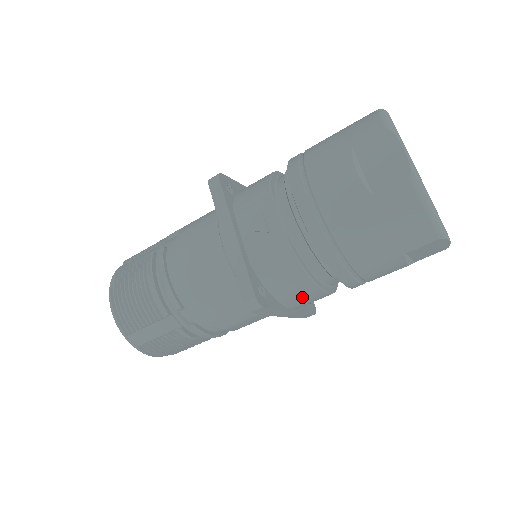
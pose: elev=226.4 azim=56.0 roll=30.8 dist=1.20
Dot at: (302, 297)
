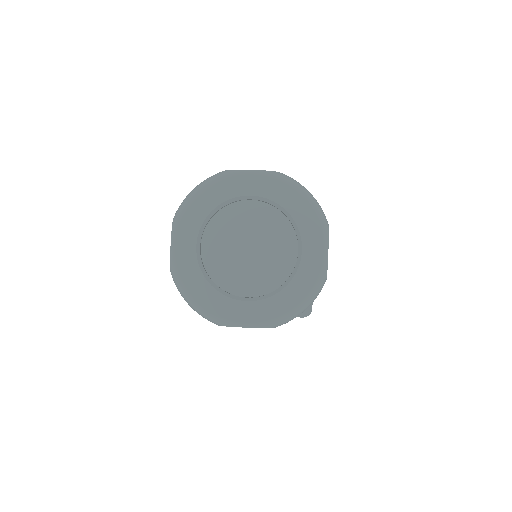
Dot at: occluded
